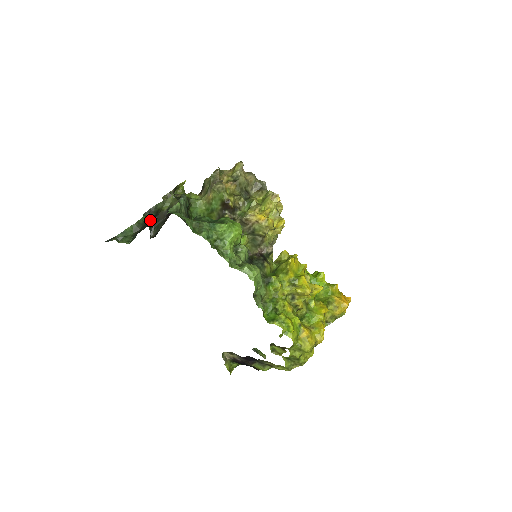
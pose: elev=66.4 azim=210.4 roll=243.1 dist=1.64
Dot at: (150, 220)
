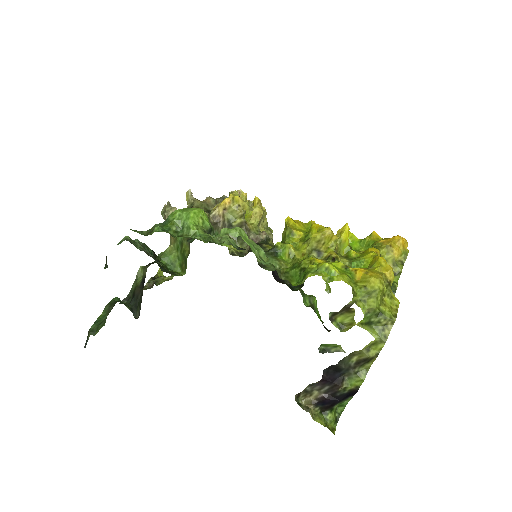
Dot at: (129, 304)
